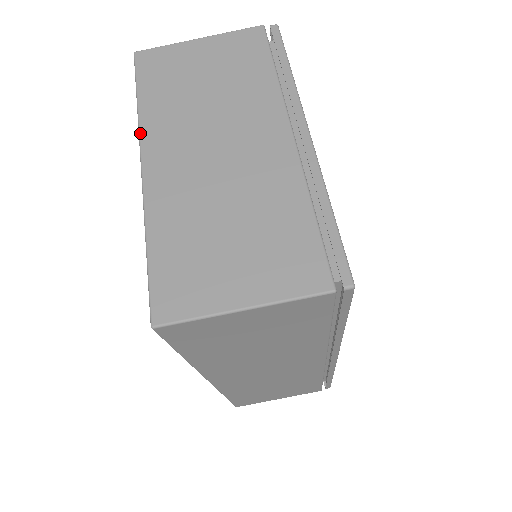
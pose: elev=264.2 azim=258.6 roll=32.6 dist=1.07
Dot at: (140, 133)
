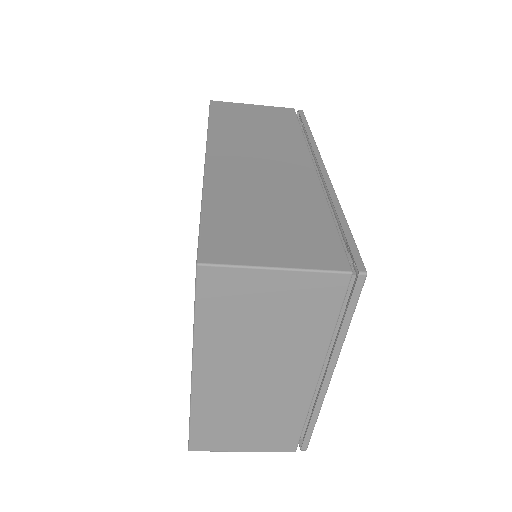
Dot at: (194, 353)
